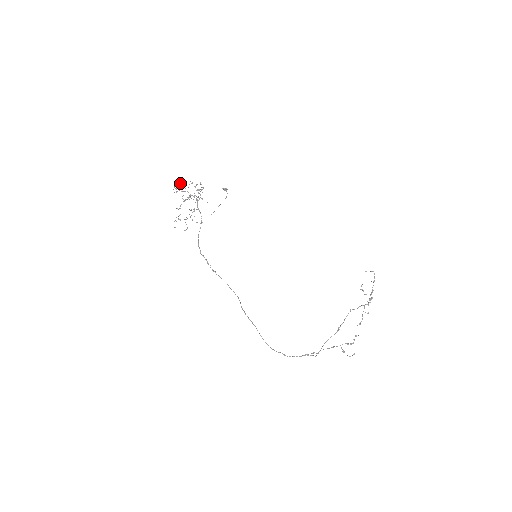
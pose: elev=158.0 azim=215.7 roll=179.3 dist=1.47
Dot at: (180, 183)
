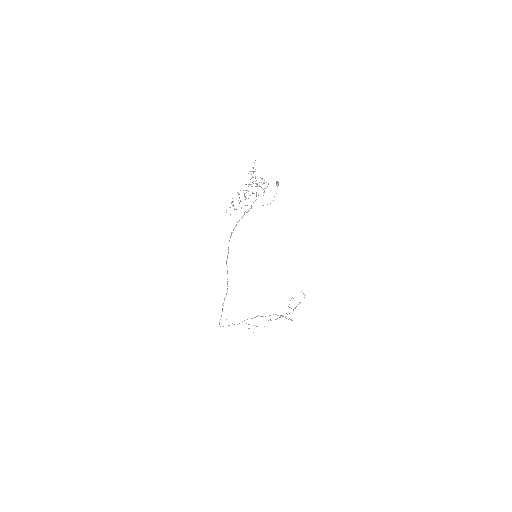
Dot at: occluded
